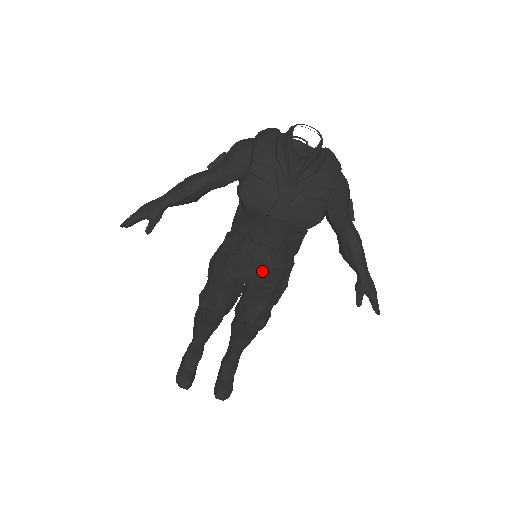
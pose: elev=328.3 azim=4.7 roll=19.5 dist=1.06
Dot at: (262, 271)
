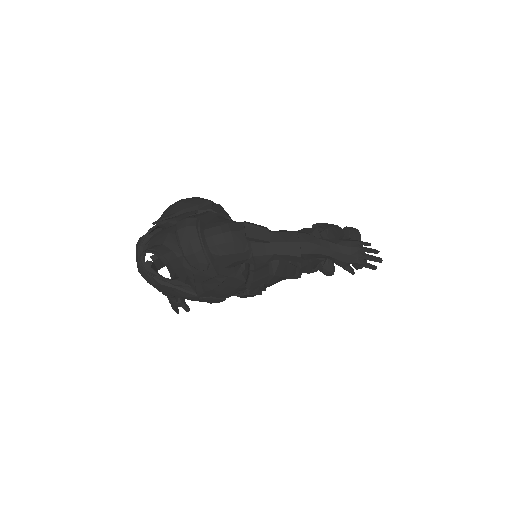
Dot at: occluded
